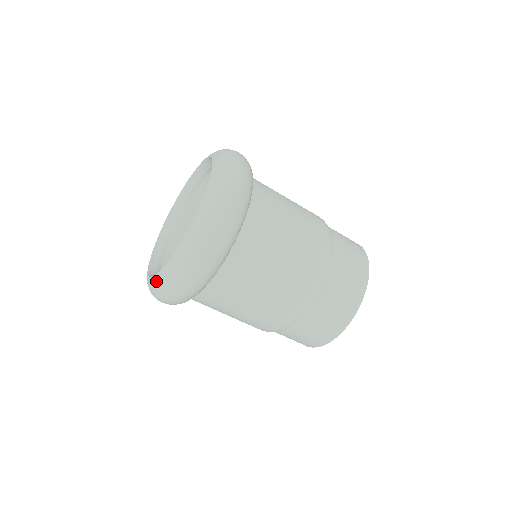
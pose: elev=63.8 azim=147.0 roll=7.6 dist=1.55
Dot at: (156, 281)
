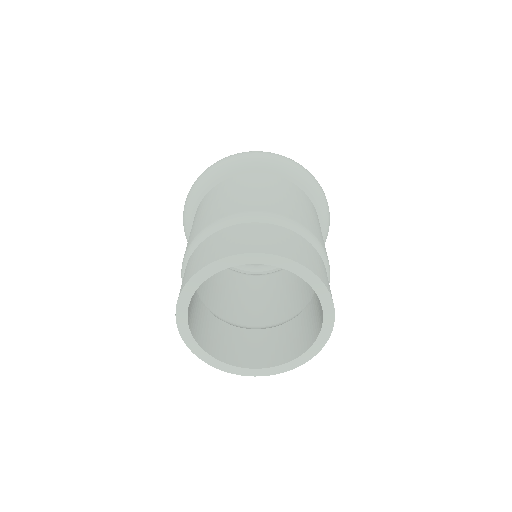
Dot at: occluded
